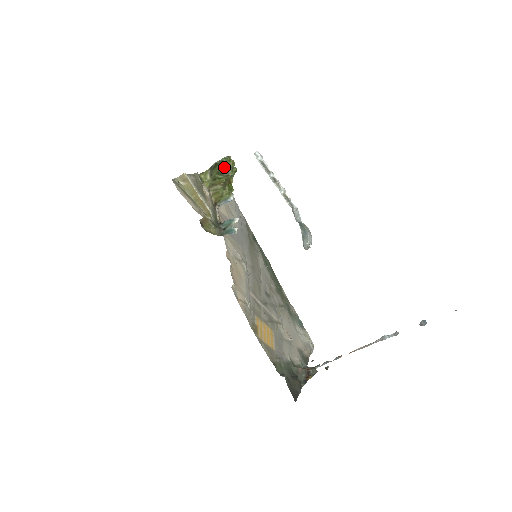
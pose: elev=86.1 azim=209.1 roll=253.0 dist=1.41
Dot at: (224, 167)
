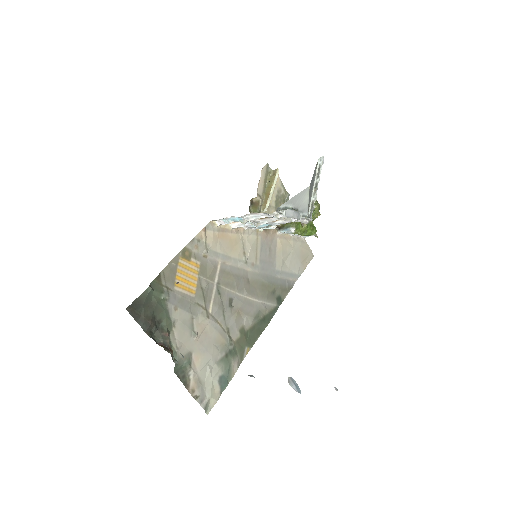
Dot at: occluded
